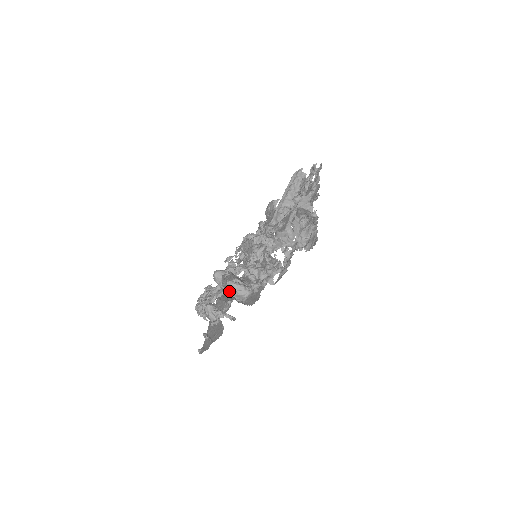
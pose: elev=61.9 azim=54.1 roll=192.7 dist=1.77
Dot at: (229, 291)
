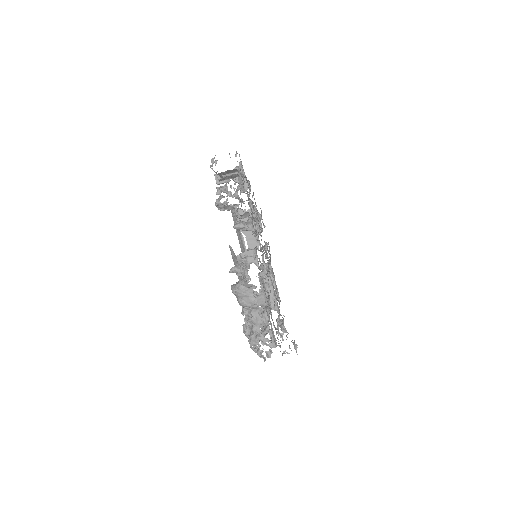
Dot at: (245, 271)
